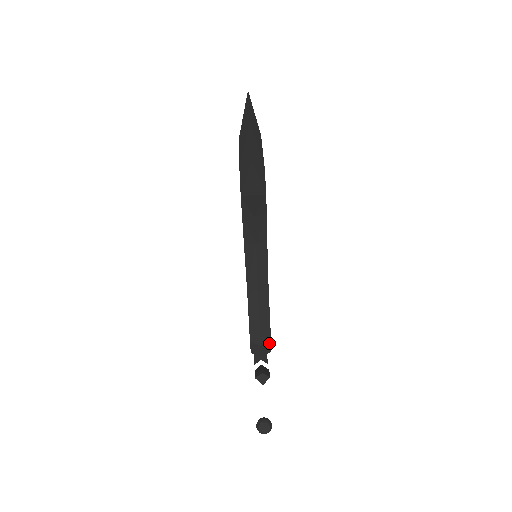
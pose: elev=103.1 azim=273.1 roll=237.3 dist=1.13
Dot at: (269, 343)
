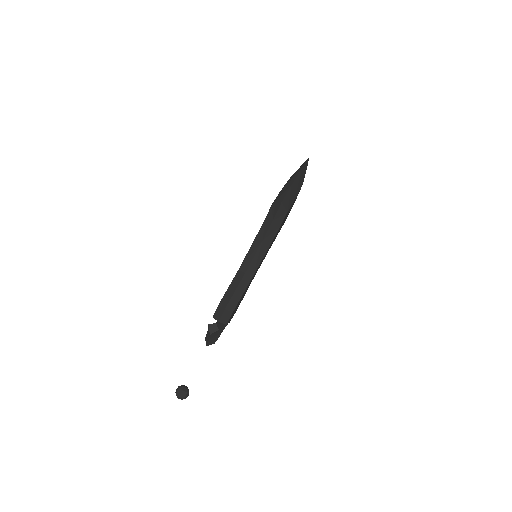
Dot at: (230, 314)
